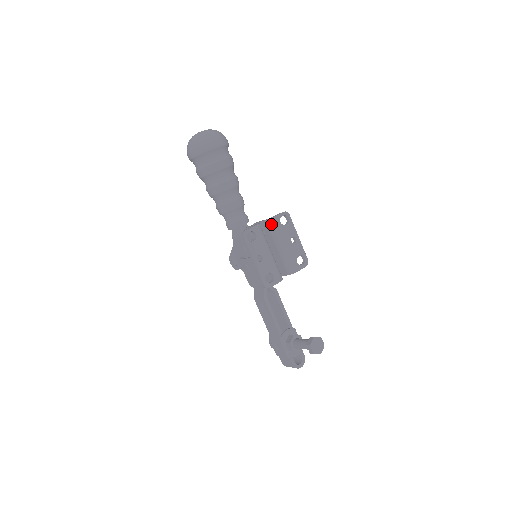
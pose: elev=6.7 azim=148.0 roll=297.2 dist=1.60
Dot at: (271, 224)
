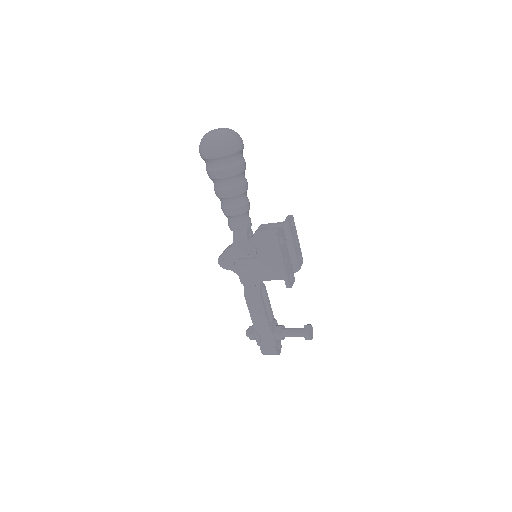
Dot at: (286, 227)
